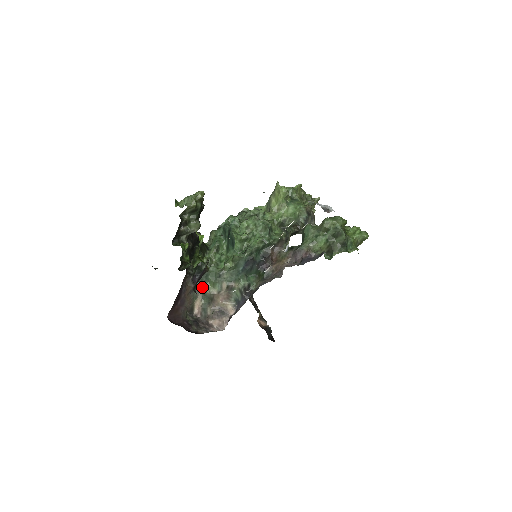
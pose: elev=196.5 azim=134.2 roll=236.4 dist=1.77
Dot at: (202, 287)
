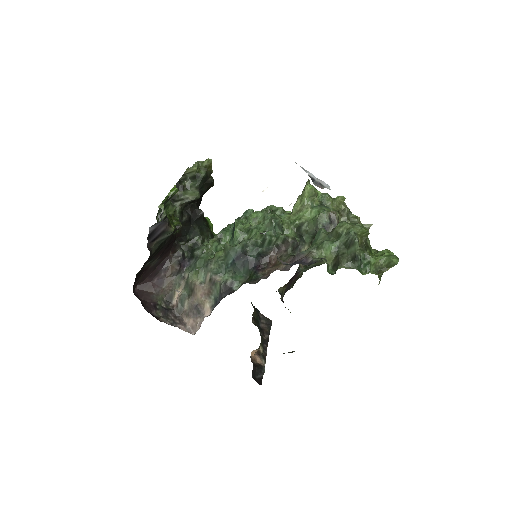
Dot at: (188, 274)
